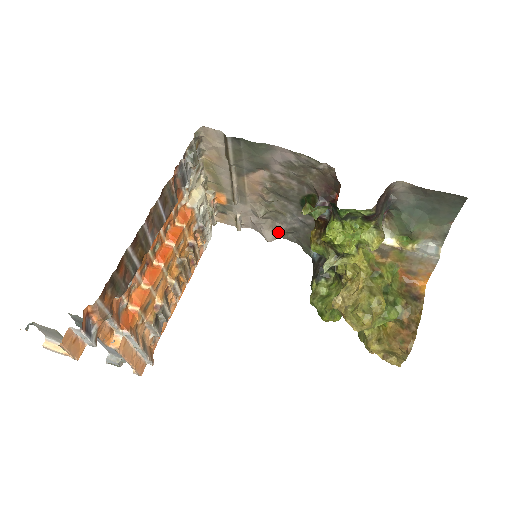
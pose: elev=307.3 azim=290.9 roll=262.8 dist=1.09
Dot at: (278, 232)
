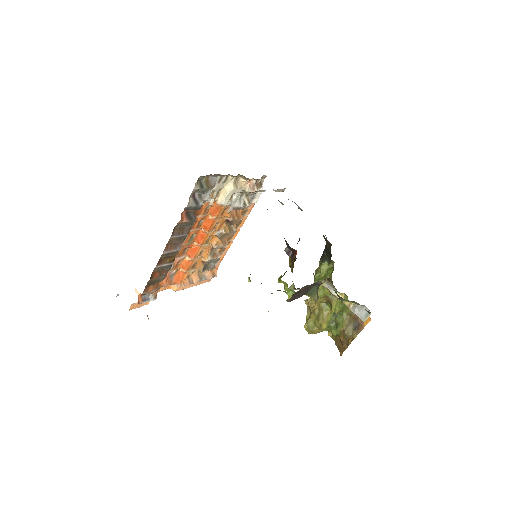
Dot at: occluded
